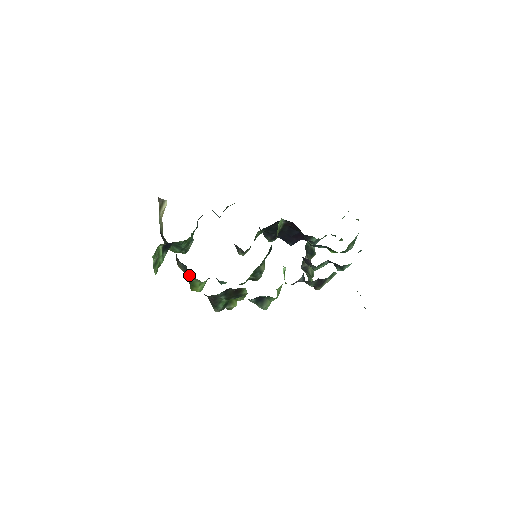
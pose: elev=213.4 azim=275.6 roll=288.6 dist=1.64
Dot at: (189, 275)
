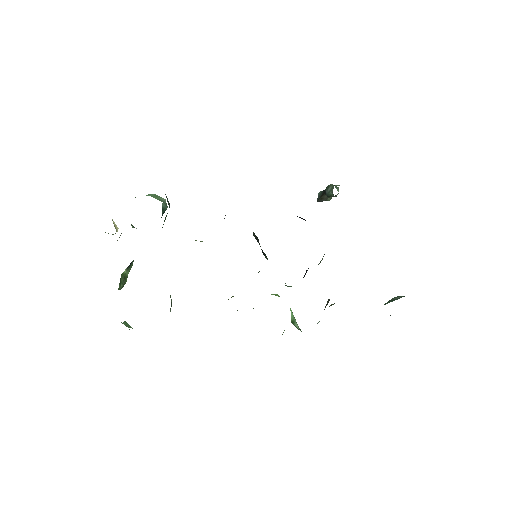
Dot at: occluded
